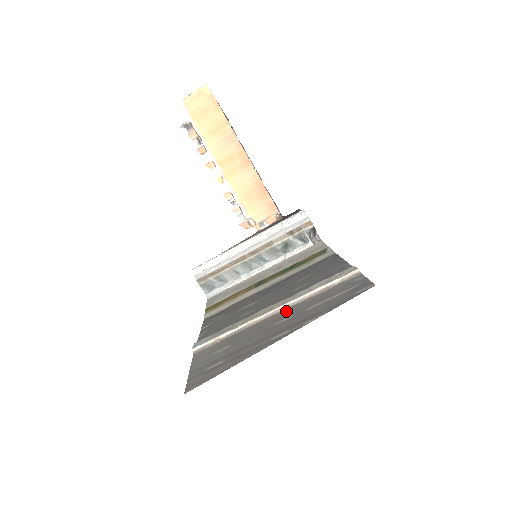
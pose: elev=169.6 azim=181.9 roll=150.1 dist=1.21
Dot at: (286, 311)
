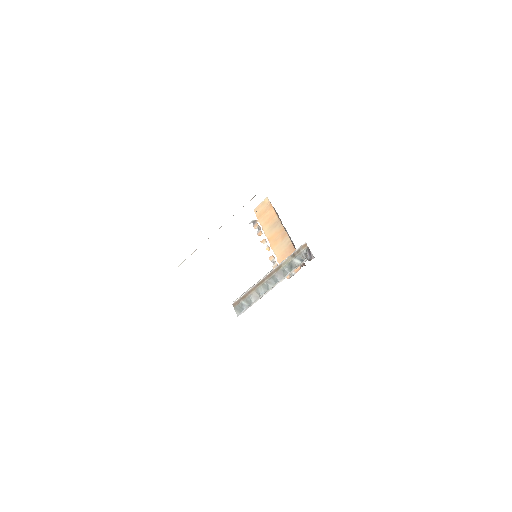
Dot at: occluded
